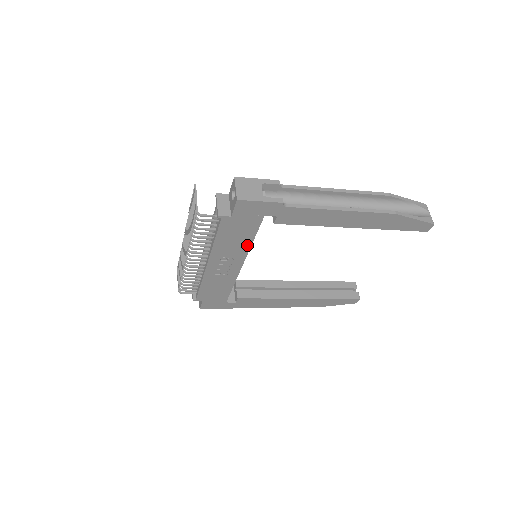
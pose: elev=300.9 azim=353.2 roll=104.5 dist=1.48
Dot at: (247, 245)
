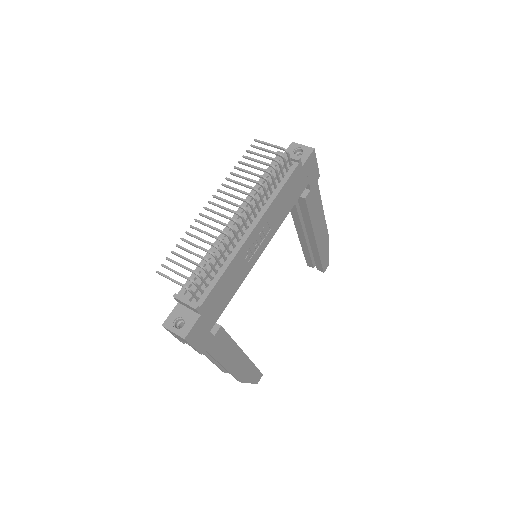
Dot at: (283, 218)
